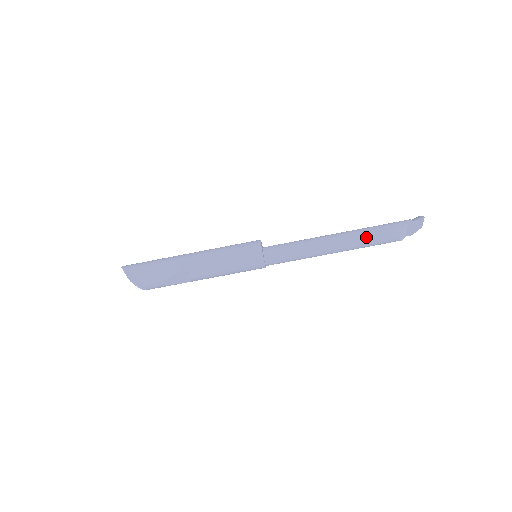
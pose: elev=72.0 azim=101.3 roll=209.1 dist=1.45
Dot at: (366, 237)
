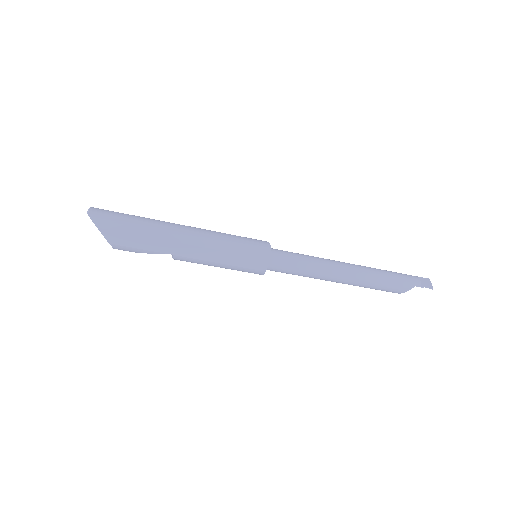
Dot at: (372, 285)
